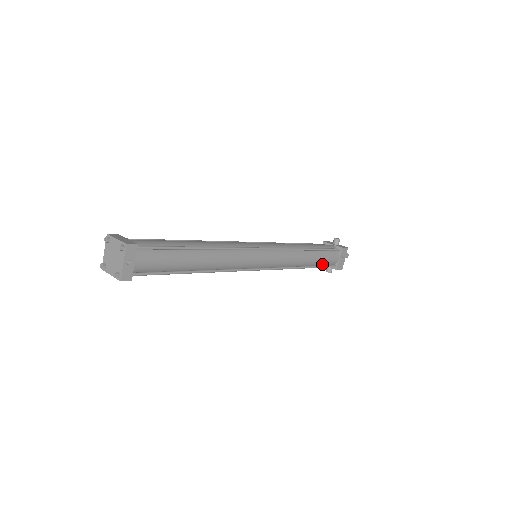
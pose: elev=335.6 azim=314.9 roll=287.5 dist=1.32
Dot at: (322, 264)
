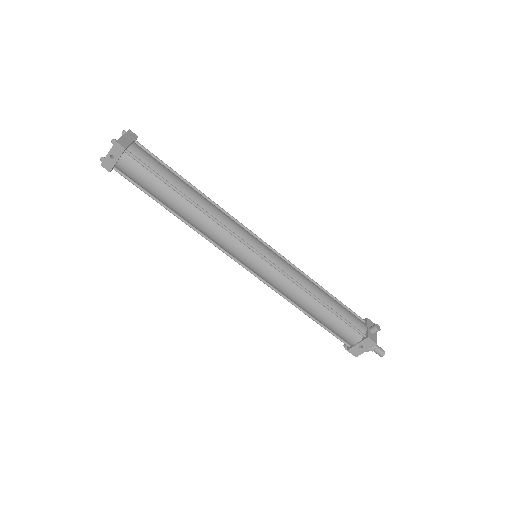
Dot at: (331, 329)
